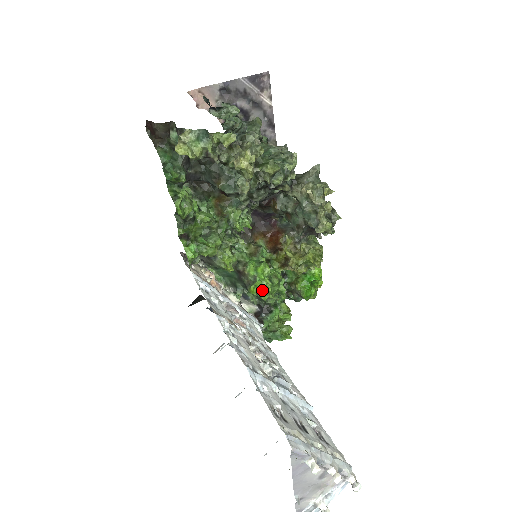
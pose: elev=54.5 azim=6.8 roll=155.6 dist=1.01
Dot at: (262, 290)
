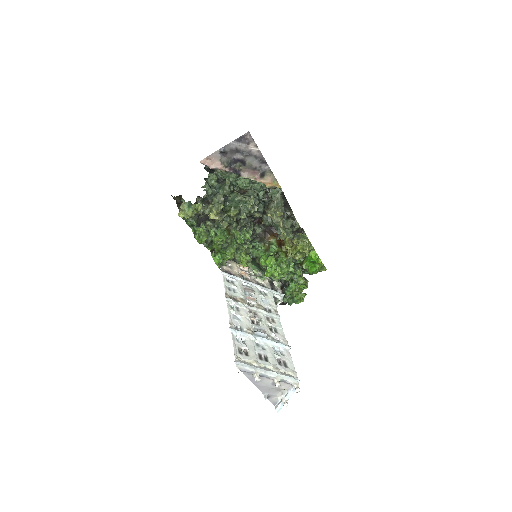
Dot at: (273, 274)
